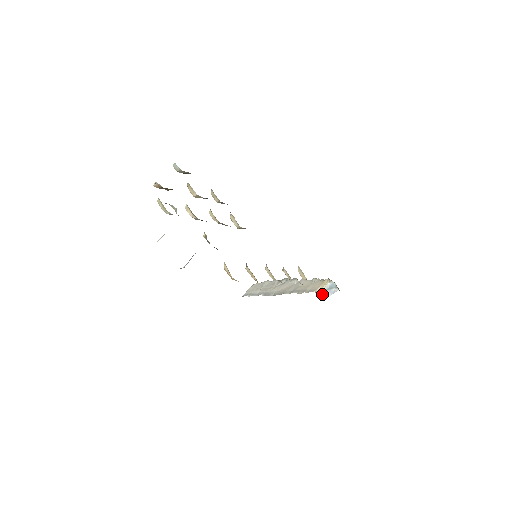
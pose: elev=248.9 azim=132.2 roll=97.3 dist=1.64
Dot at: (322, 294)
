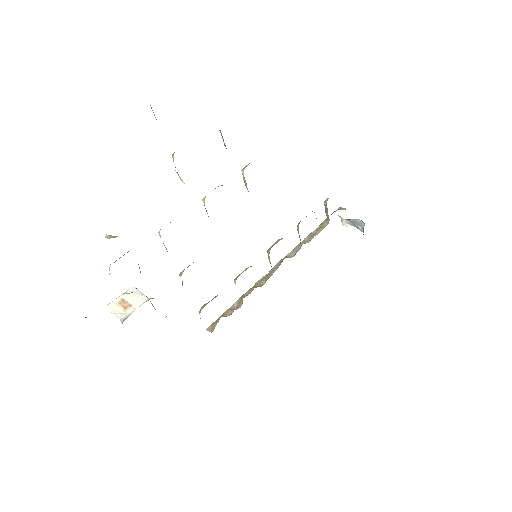
Dot at: (344, 220)
